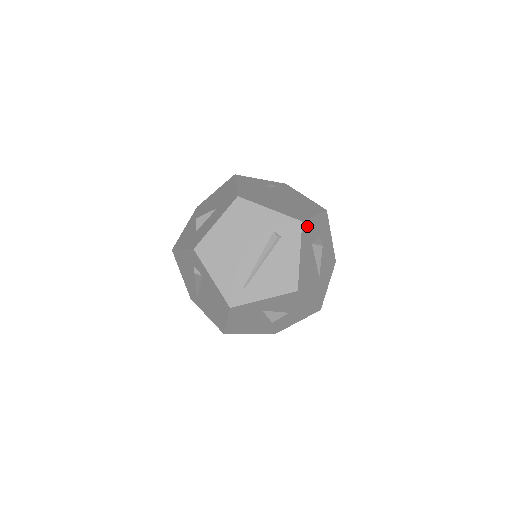
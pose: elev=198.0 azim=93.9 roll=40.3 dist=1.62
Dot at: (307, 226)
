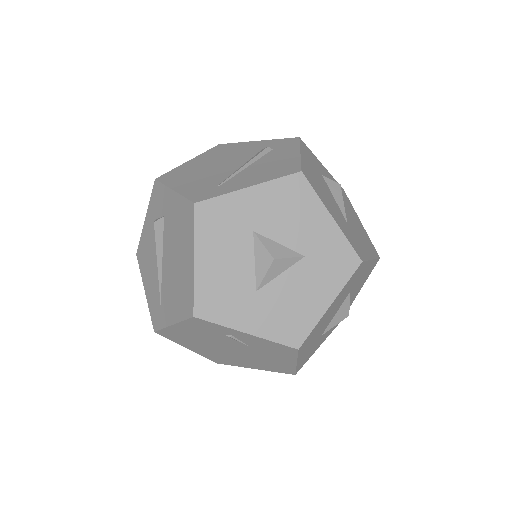
Dot at: (310, 153)
